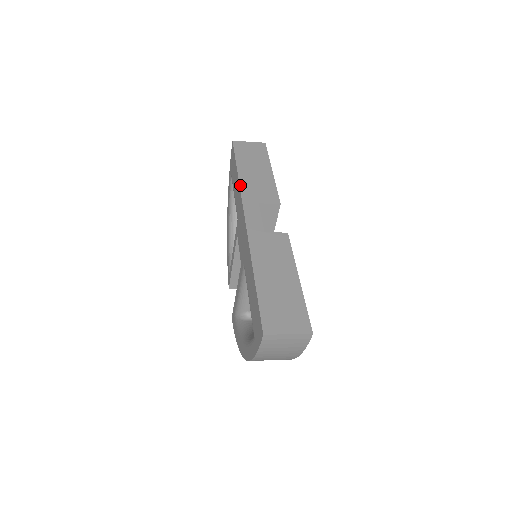
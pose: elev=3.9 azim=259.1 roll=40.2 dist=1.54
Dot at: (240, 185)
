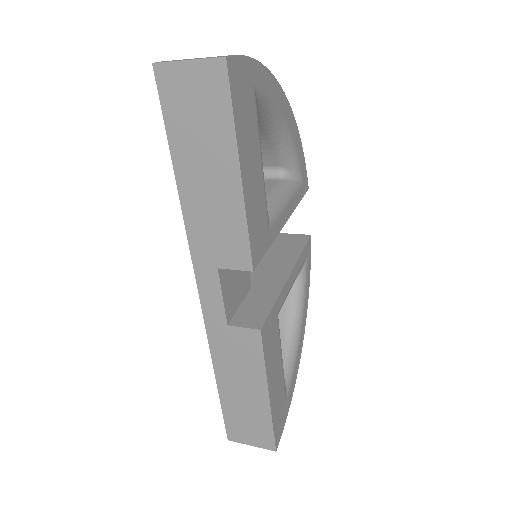
Dot at: (185, 224)
